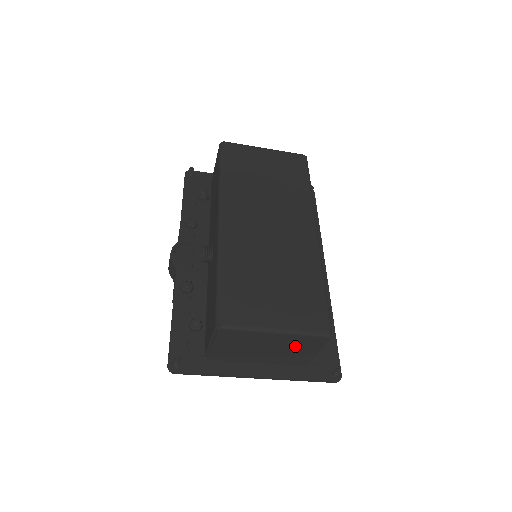
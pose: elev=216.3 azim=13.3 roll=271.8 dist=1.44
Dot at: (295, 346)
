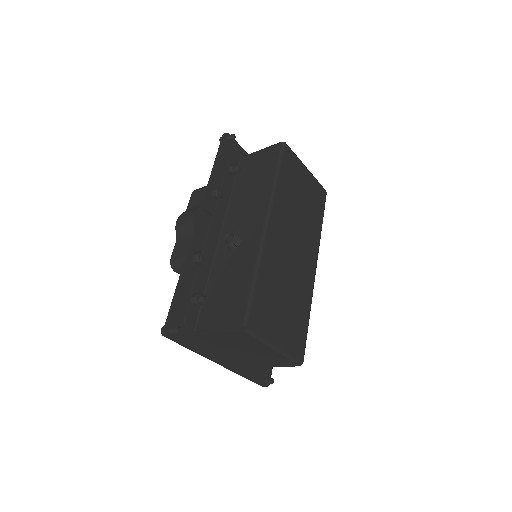
Dot at: (270, 358)
